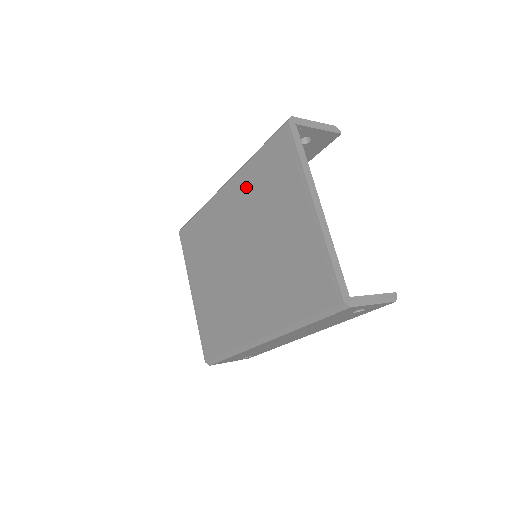
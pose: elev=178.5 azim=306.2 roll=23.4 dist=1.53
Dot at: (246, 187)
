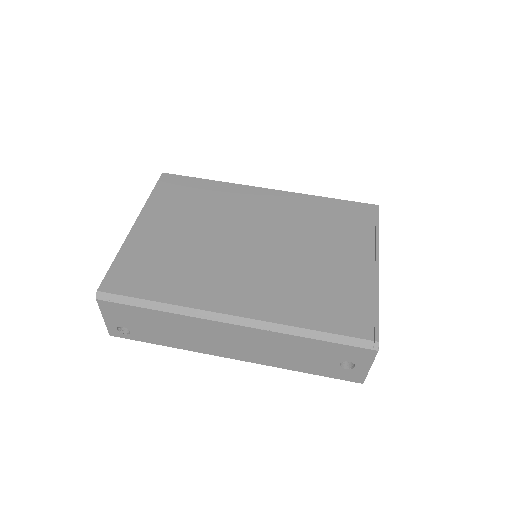
Dot at: (301, 207)
